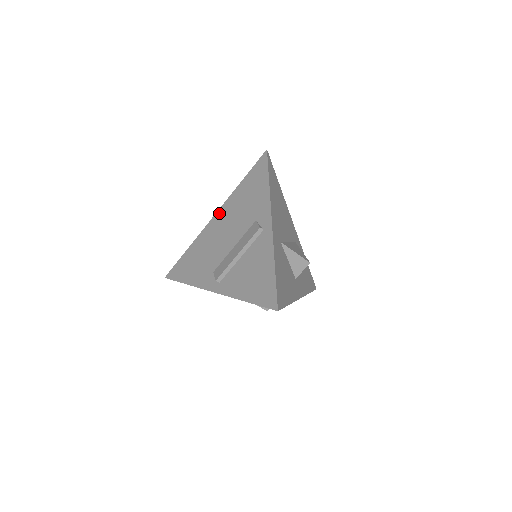
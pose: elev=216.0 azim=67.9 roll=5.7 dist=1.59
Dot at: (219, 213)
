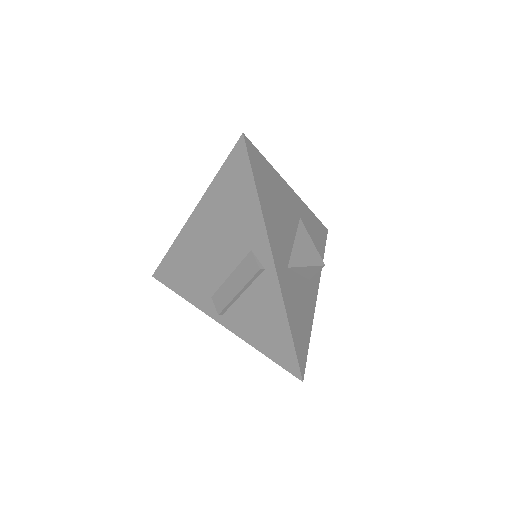
Dot at: (196, 215)
